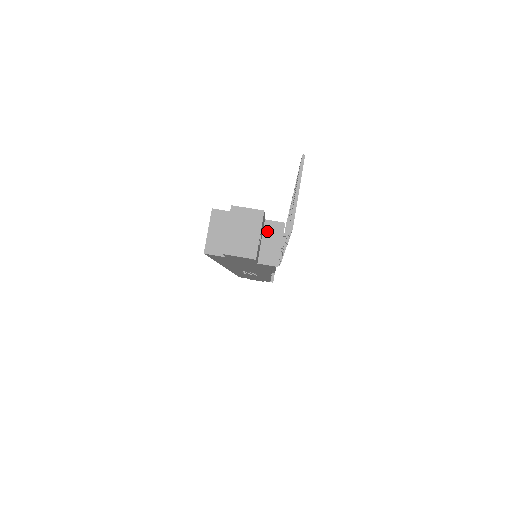
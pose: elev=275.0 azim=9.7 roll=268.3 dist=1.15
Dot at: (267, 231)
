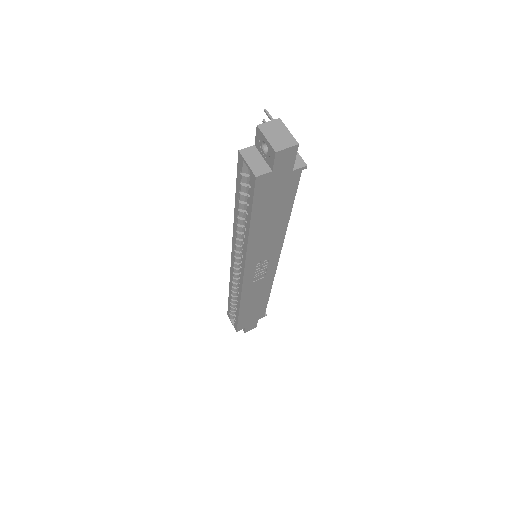
Dot at: occluded
